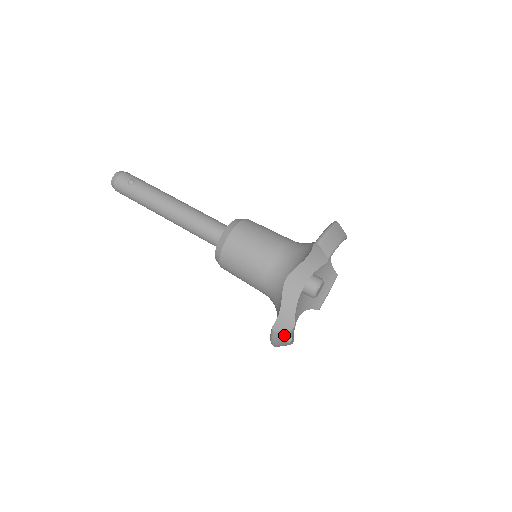
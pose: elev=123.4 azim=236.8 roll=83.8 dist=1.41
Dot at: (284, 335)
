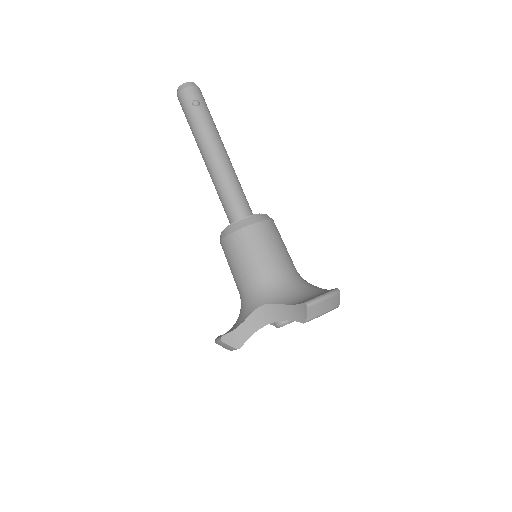
Dot at: (228, 347)
